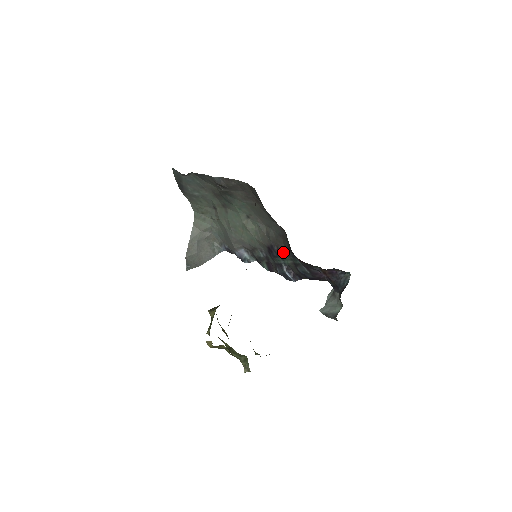
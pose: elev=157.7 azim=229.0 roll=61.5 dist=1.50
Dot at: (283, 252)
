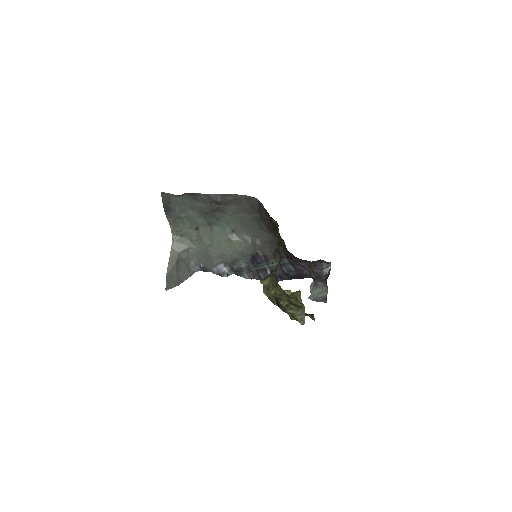
Dot at: (269, 257)
